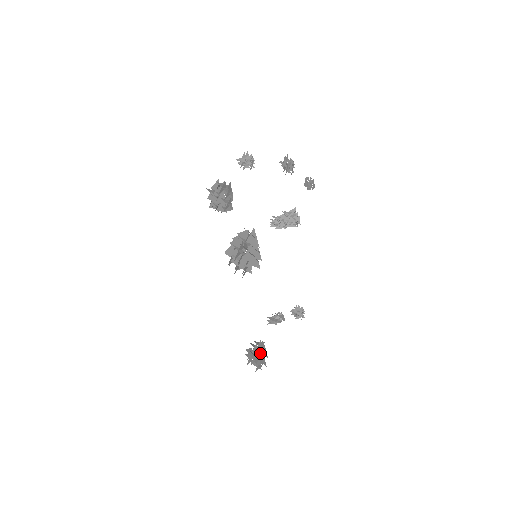
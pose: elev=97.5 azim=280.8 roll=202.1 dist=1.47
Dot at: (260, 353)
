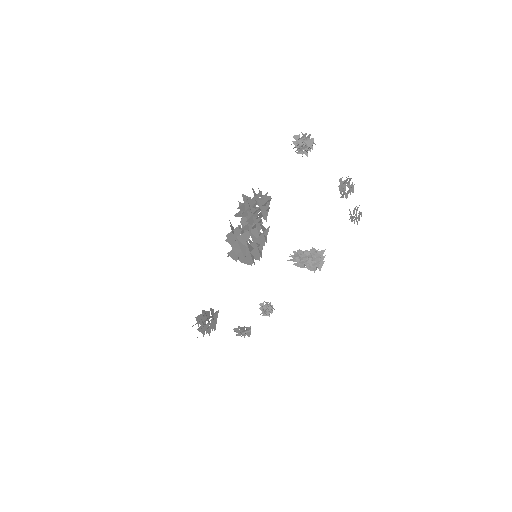
Dot at: (210, 326)
